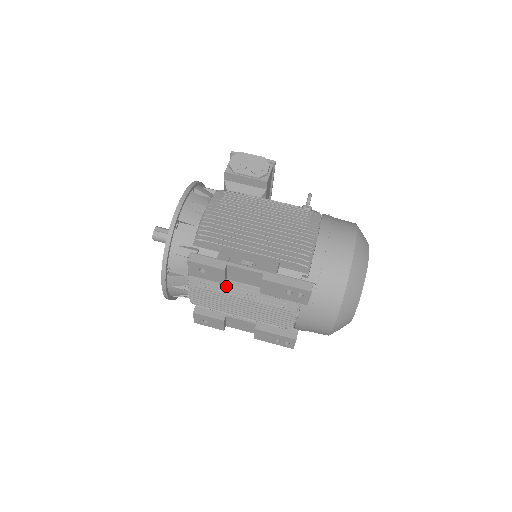
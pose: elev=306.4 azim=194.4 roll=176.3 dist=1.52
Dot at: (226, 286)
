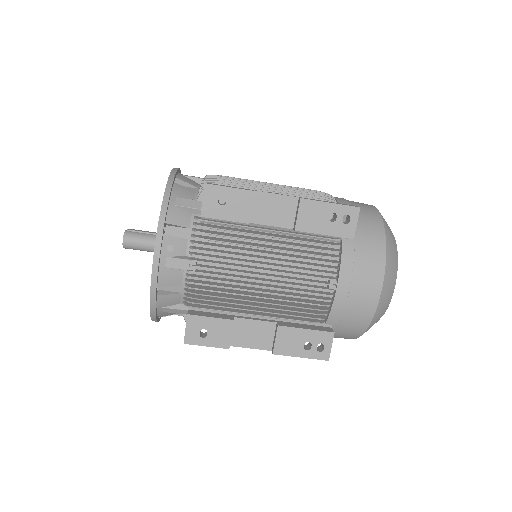
Dot at: (246, 238)
